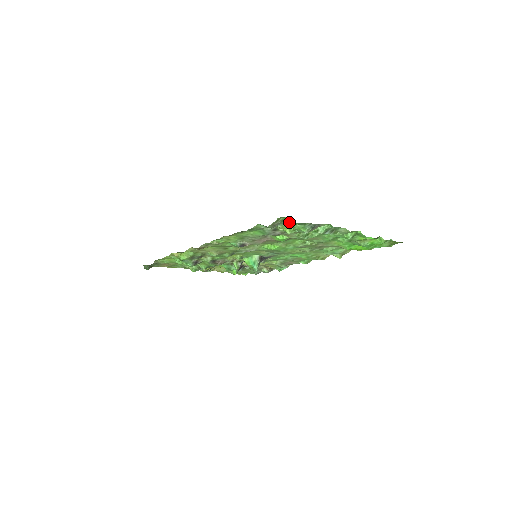
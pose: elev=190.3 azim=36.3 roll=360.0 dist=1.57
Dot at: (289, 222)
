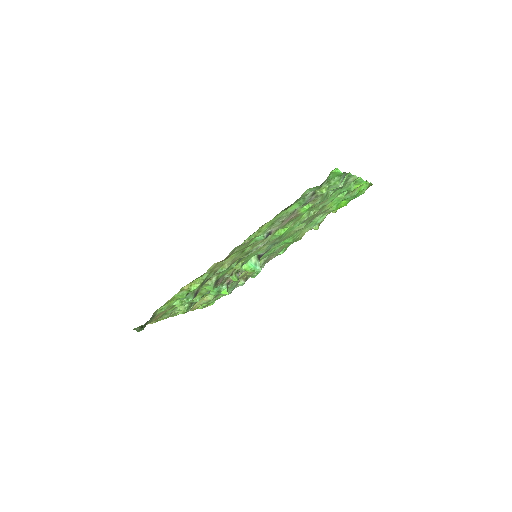
Dot at: (330, 177)
